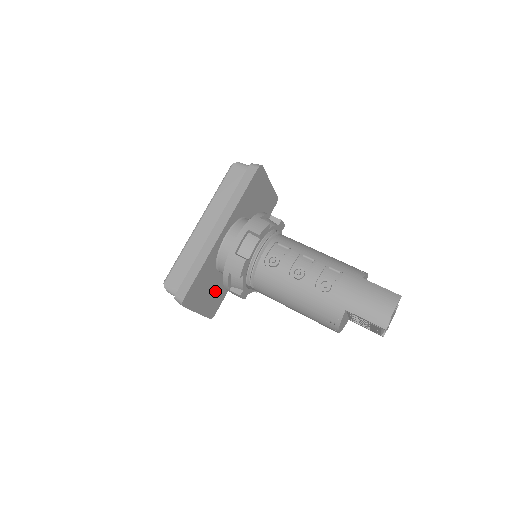
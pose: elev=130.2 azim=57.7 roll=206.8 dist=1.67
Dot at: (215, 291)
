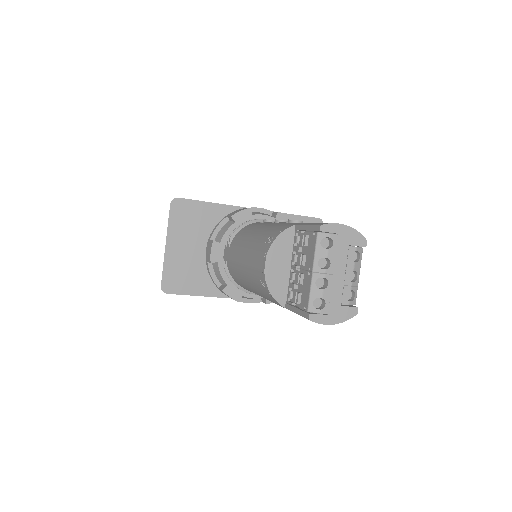
Dot at: (195, 262)
